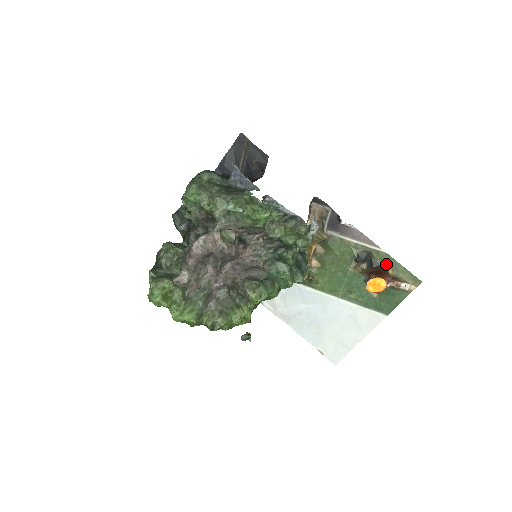
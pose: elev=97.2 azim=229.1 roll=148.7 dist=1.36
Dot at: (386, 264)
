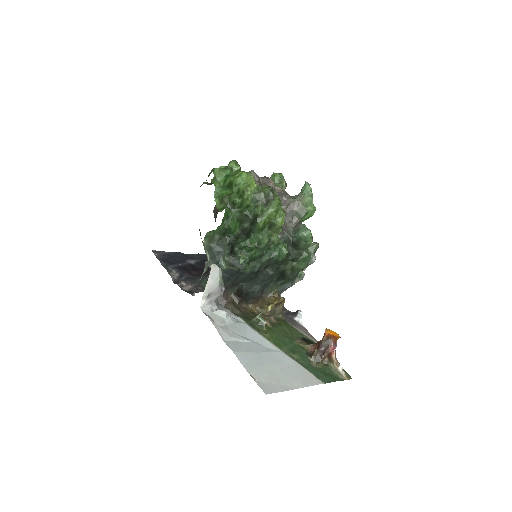
Dot at: occluded
